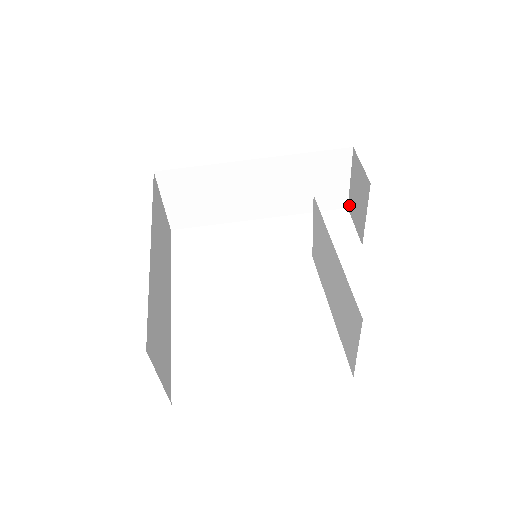
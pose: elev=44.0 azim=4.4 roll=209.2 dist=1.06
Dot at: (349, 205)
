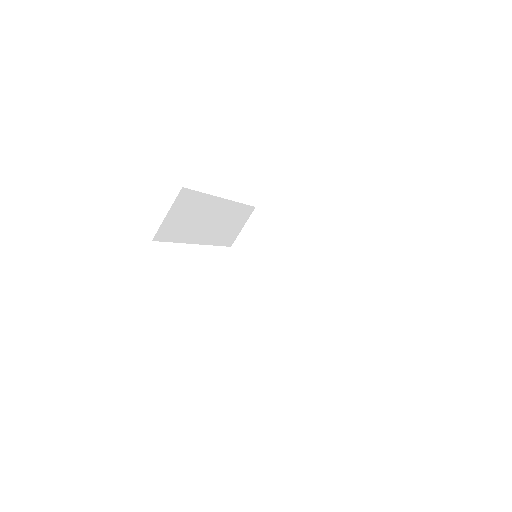
Dot at: occluded
